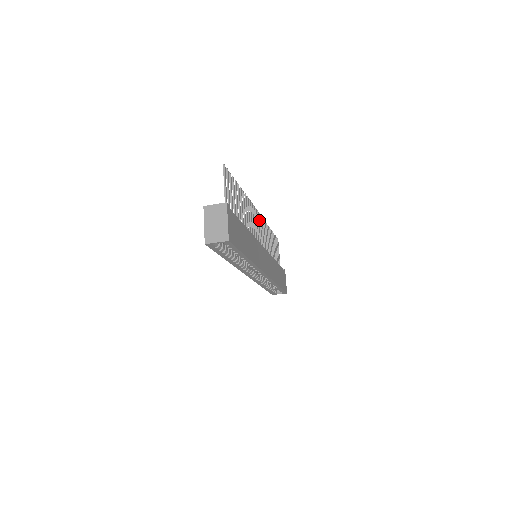
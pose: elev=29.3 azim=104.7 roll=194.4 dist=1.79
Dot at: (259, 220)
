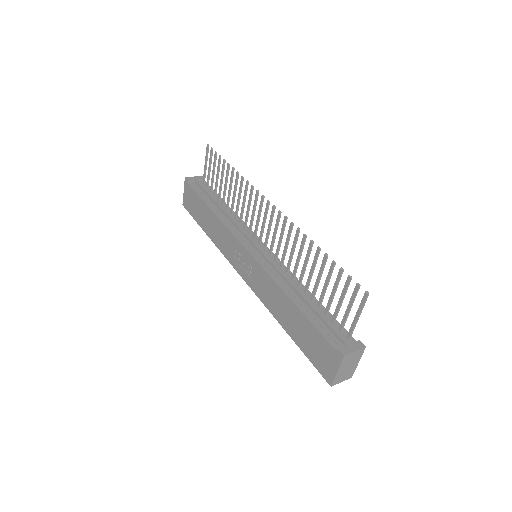
Dot at: (262, 205)
